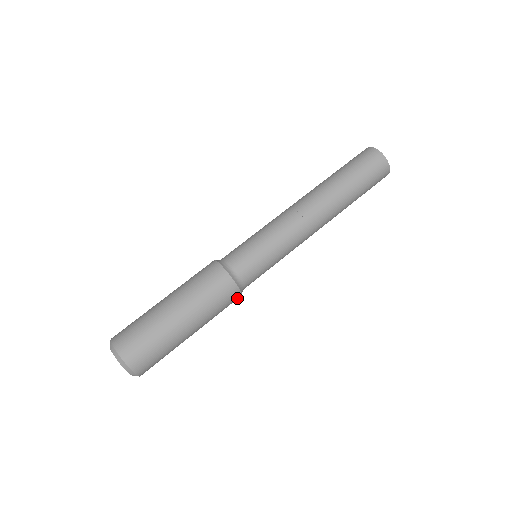
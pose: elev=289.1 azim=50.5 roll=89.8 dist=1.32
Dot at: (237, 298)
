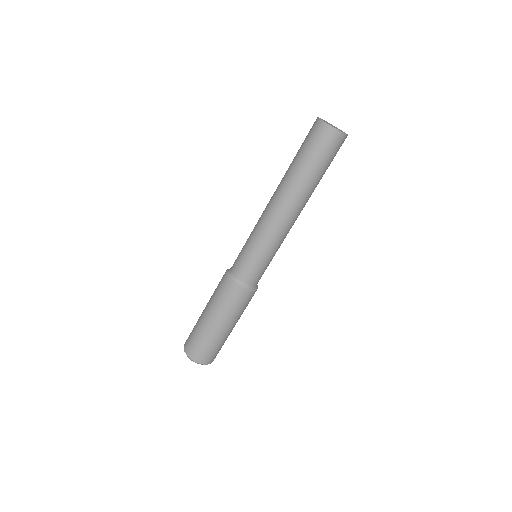
Dot at: (253, 294)
